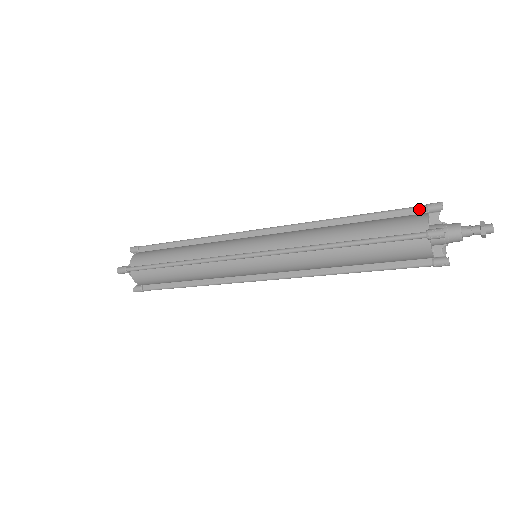
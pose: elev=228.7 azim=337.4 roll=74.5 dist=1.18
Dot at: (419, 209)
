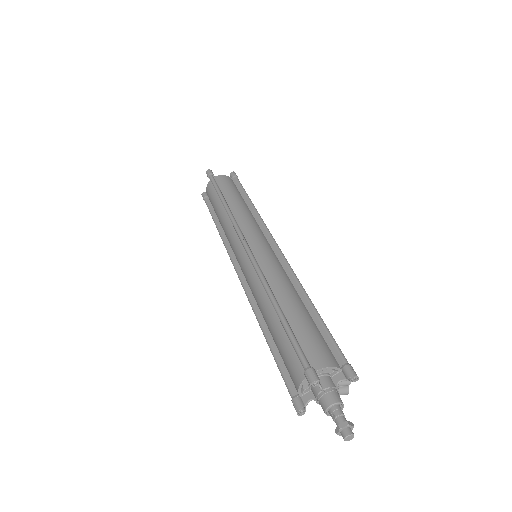
Dot at: (302, 365)
